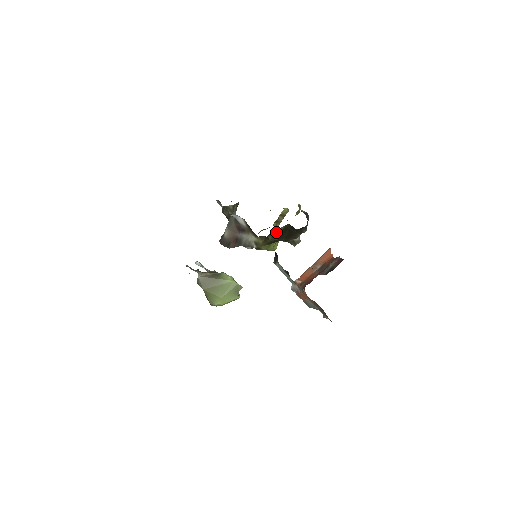
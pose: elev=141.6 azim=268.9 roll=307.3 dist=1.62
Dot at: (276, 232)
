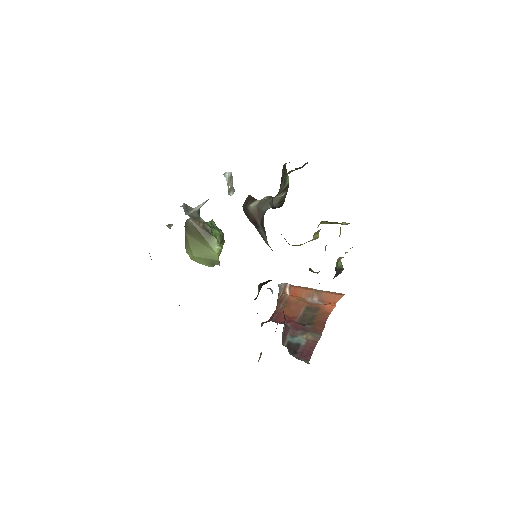
Dot at: occluded
